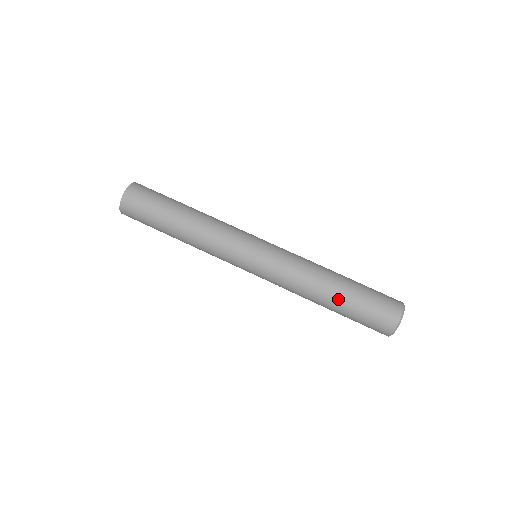
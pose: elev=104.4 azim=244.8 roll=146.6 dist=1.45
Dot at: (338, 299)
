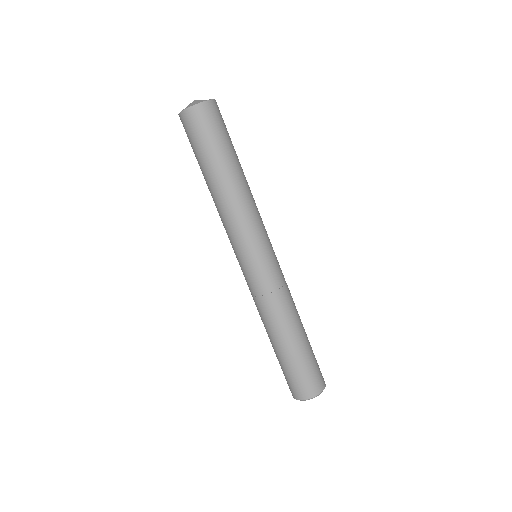
Dot at: (283, 347)
